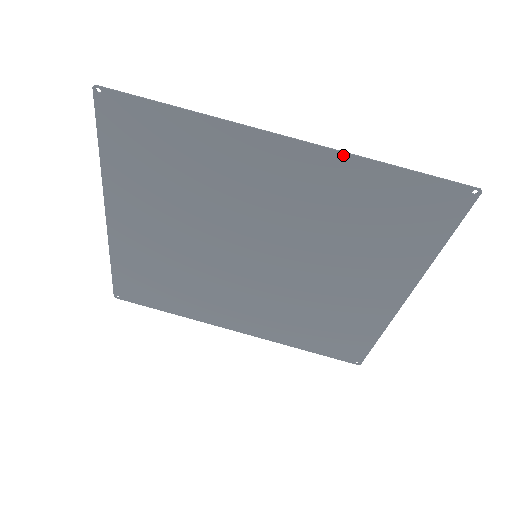
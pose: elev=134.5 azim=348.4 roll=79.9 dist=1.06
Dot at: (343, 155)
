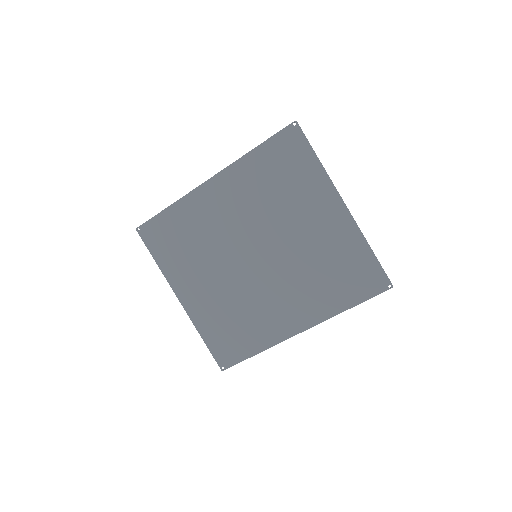
Dot at: (234, 164)
